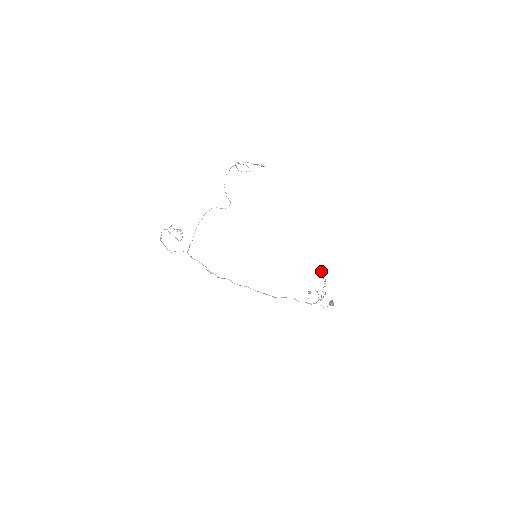
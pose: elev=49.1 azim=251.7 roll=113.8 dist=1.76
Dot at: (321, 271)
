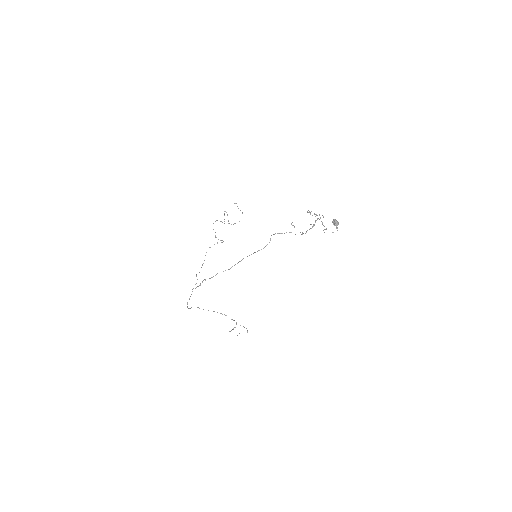
Dot at: (310, 213)
